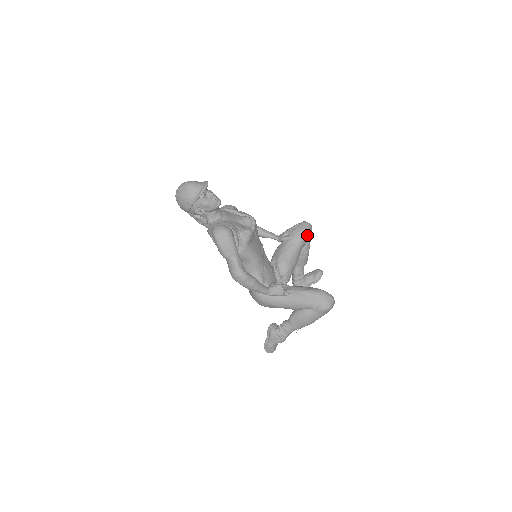
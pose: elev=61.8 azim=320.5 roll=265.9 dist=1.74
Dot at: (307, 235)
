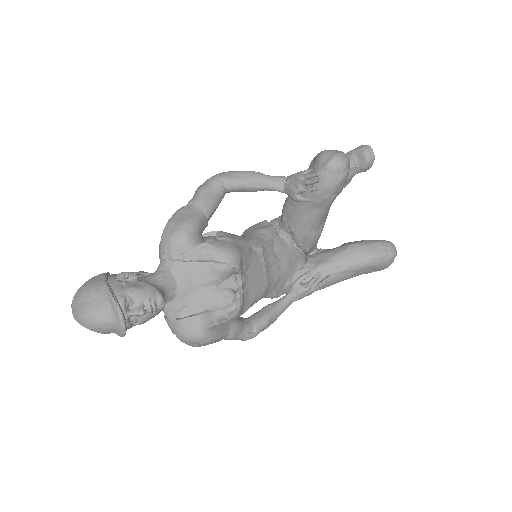
Dot at: (340, 188)
